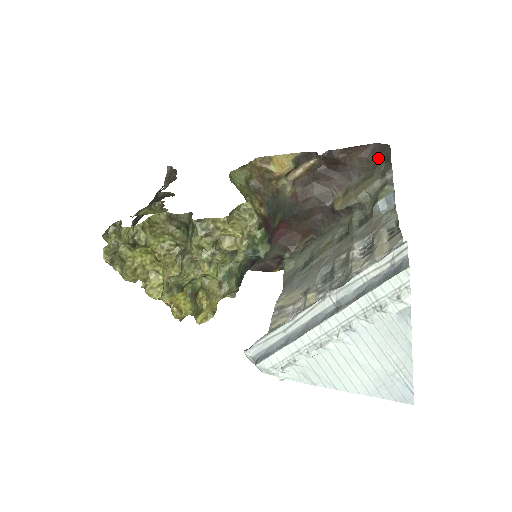
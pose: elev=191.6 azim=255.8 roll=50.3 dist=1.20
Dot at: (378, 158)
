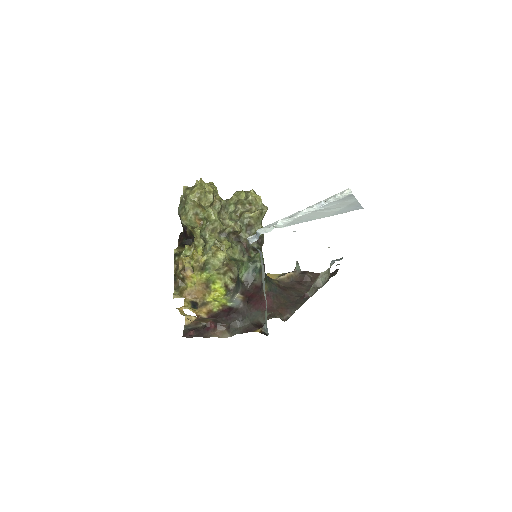
Dot at: (331, 276)
